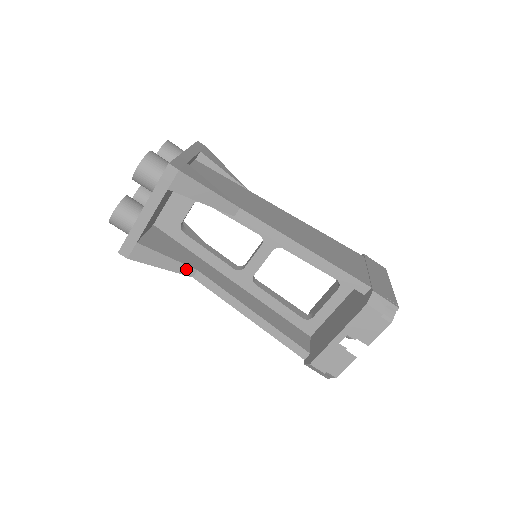
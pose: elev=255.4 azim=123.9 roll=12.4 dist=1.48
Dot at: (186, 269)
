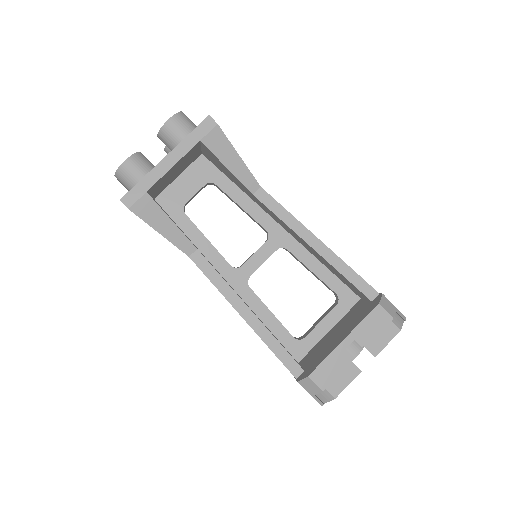
Dot at: (186, 244)
